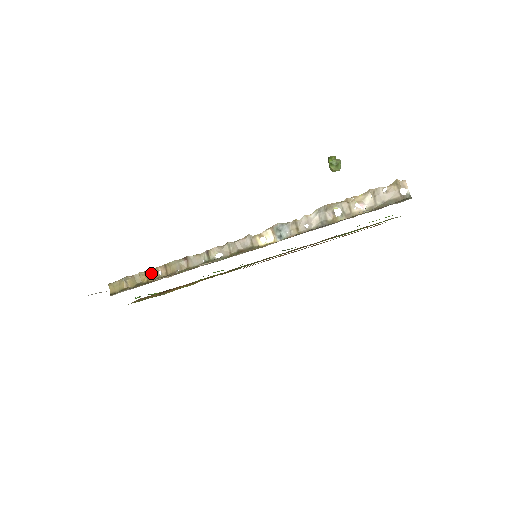
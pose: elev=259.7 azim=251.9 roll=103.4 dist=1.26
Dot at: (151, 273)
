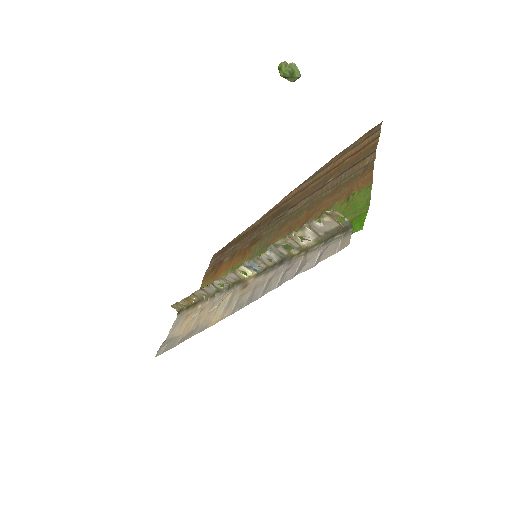
Dot at: (189, 299)
